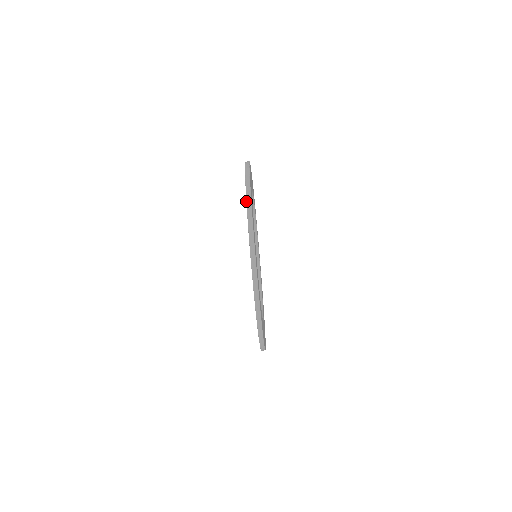
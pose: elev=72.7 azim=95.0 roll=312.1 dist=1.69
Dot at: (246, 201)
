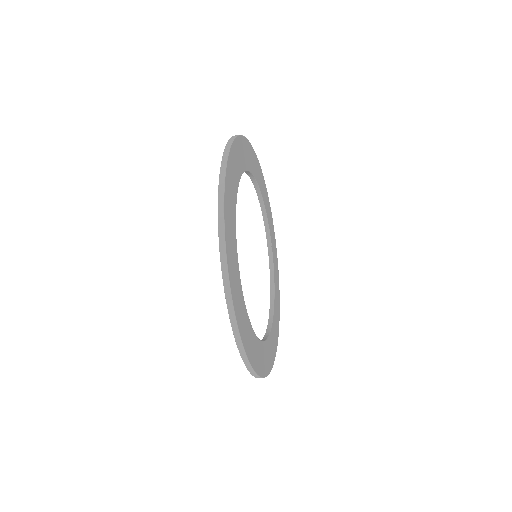
Dot at: occluded
